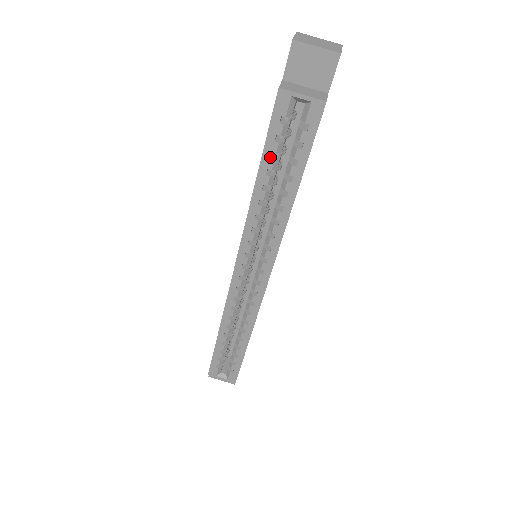
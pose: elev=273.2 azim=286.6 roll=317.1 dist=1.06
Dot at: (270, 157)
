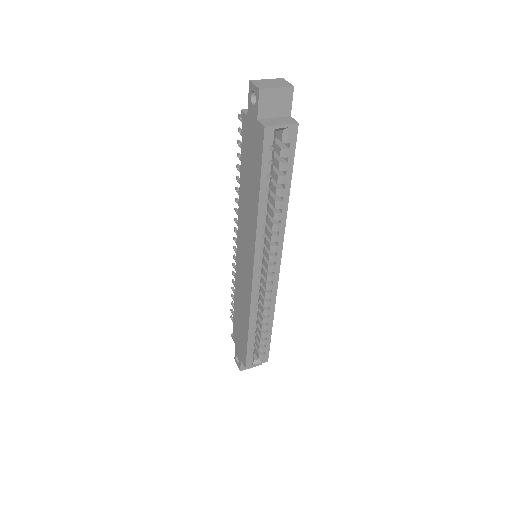
Dot at: (266, 178)
